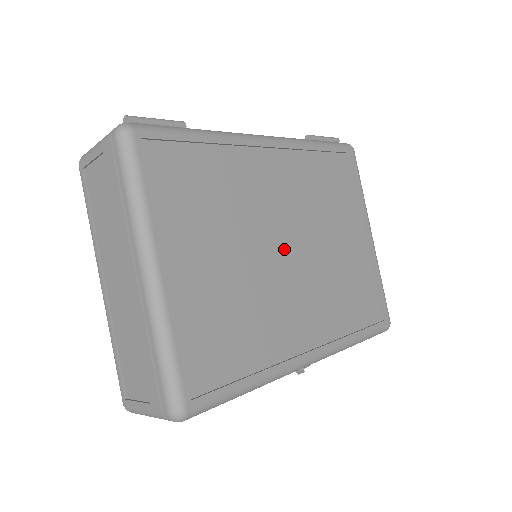
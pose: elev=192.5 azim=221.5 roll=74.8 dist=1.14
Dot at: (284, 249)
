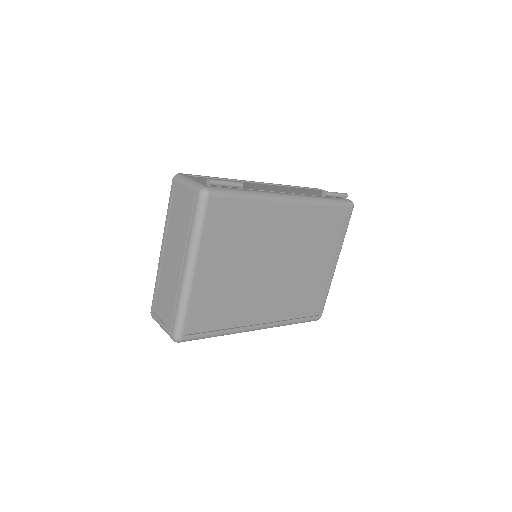
Dot at: (271, 267)
